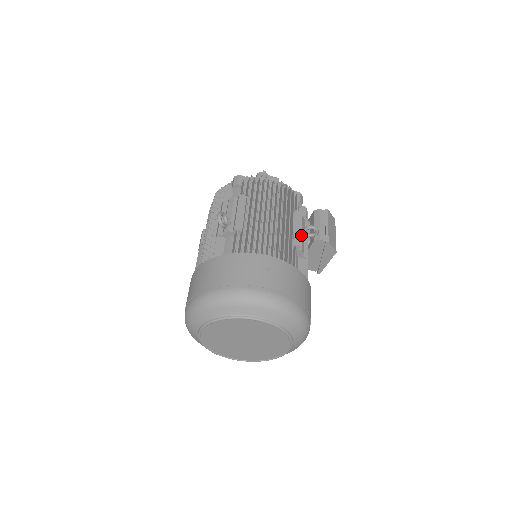
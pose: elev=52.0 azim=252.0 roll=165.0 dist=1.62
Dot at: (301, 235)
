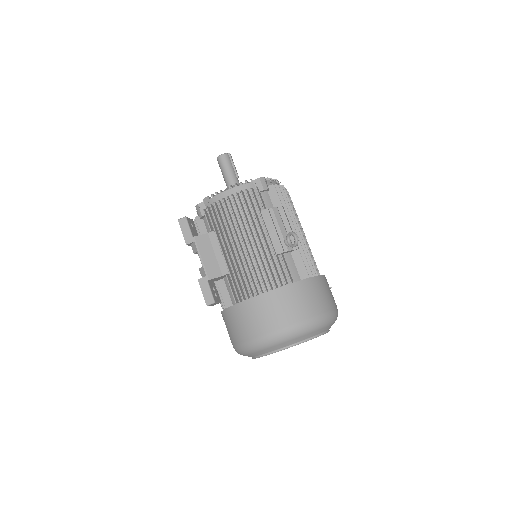
Dot at: occluded
